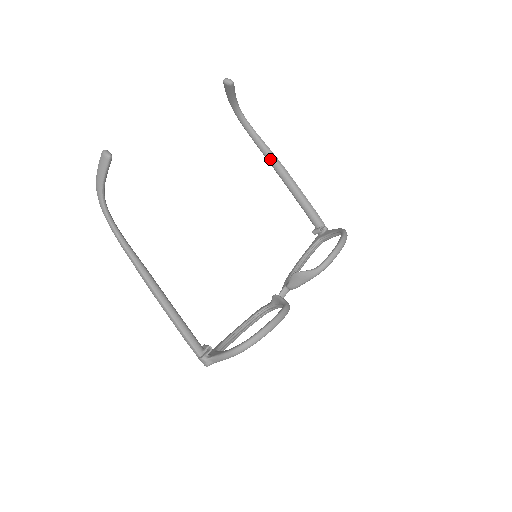
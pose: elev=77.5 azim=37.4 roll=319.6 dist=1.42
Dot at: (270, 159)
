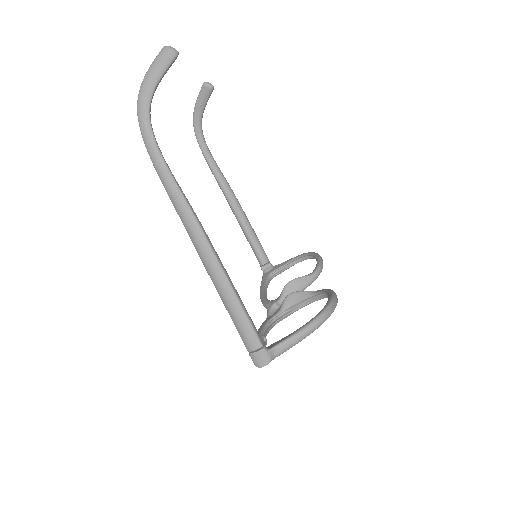
Dot at: (224, 183)
